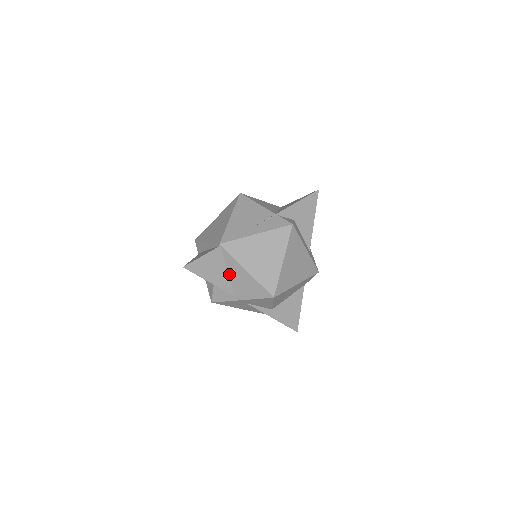
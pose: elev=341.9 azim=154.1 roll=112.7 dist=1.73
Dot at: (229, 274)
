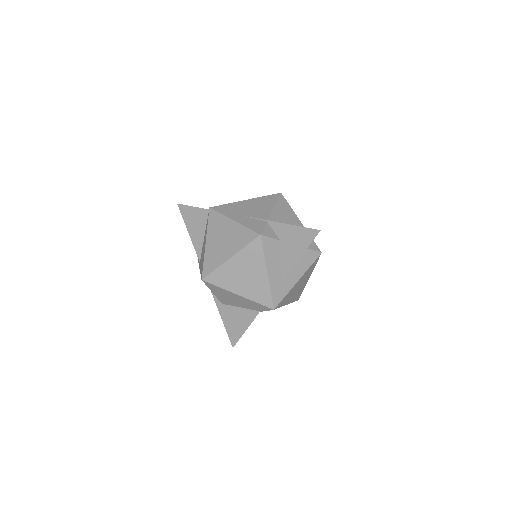
Dot at: (204, 239)
